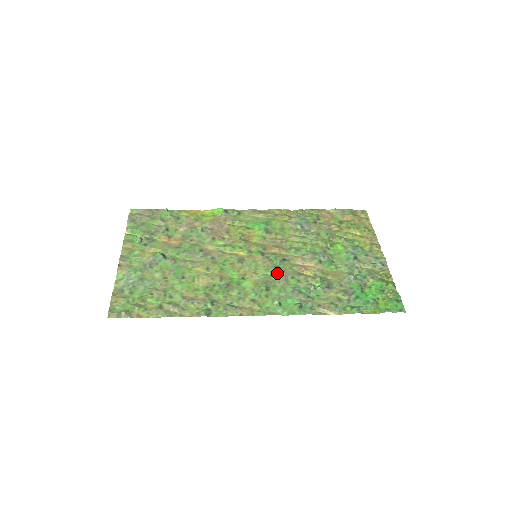
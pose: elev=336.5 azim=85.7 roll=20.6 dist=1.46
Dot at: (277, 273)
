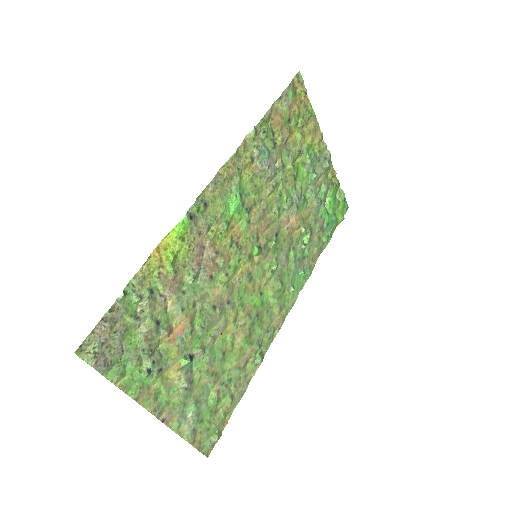
Dot at: (279, 258)
